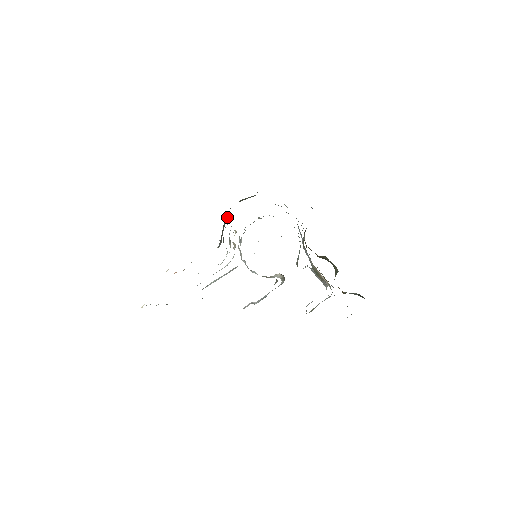
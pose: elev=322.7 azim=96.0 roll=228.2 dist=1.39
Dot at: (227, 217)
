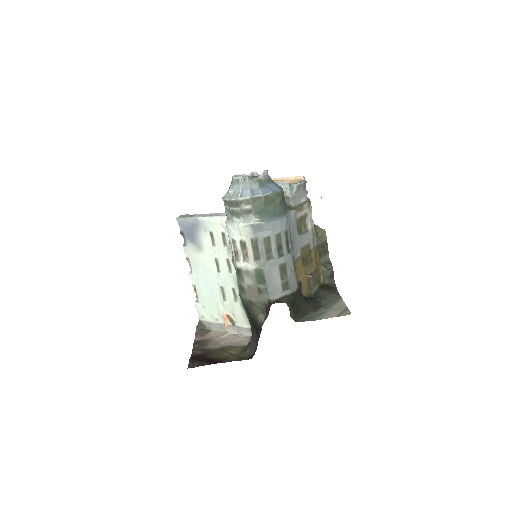
Dot at: (245, 307)
